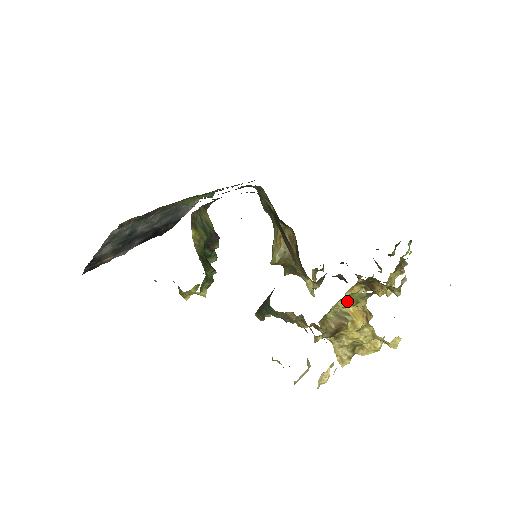
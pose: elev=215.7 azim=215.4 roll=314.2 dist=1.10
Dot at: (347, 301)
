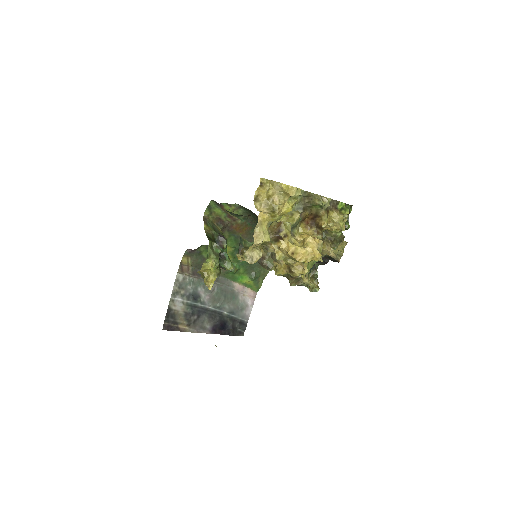
Dot at: (285, 215)
